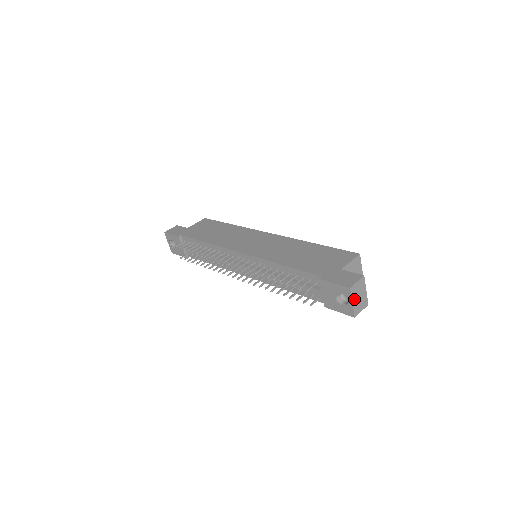
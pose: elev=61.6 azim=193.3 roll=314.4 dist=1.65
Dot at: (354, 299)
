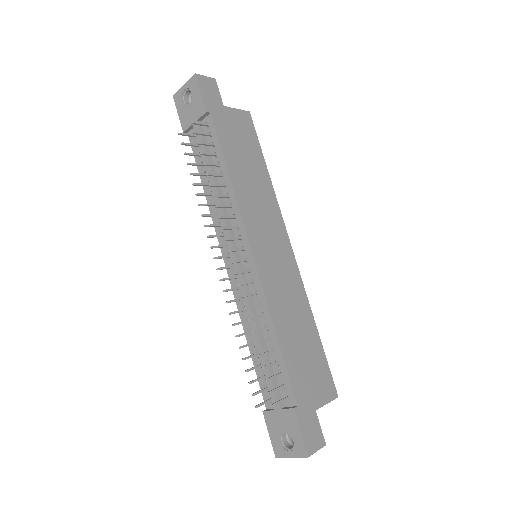
Dot at: (296, 455)
